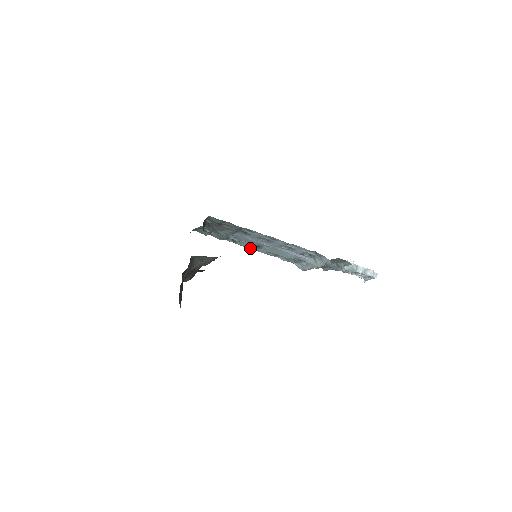
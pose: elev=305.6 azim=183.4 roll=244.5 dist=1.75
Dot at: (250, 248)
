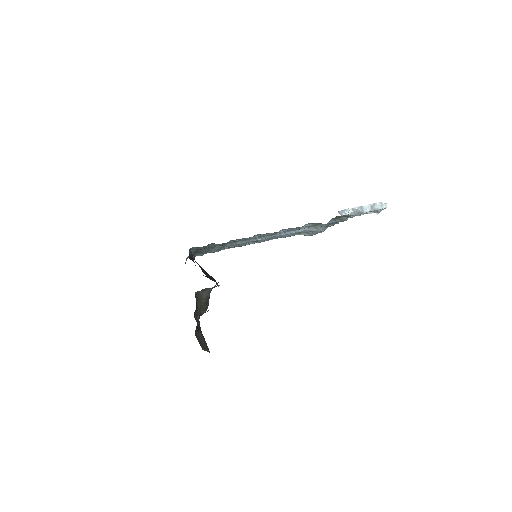
Dot at: (249, 244)
